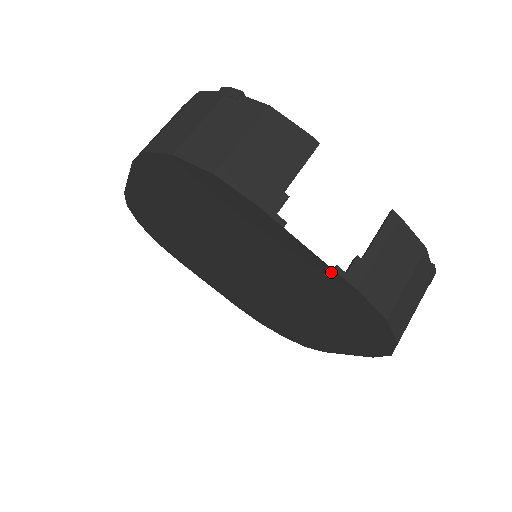
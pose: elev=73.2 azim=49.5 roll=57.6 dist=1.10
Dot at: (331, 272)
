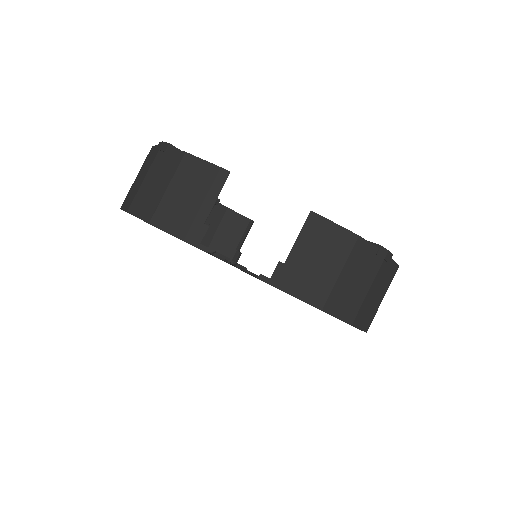
Dot at: (259, 279)
